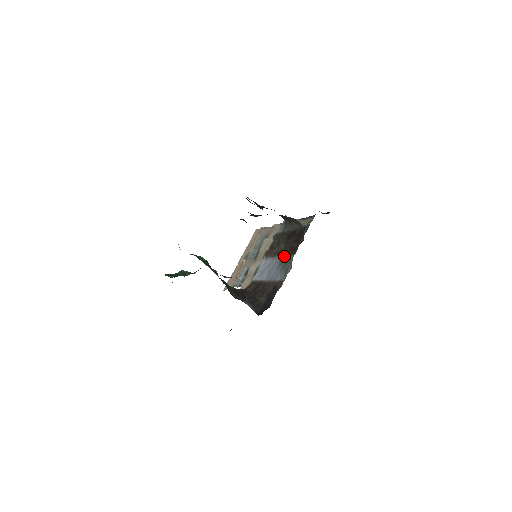
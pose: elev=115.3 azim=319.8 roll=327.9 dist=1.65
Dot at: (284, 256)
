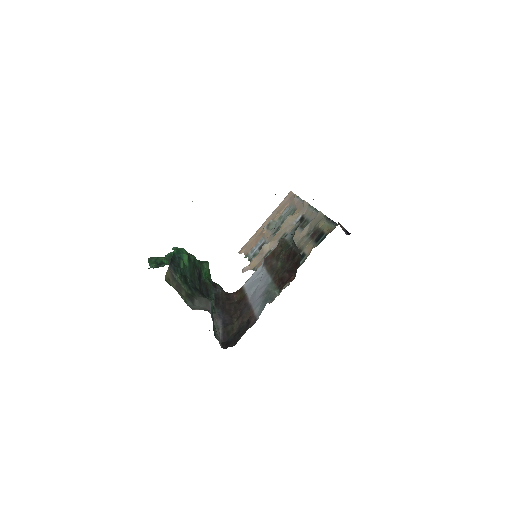
Dot at: (273, 283)
